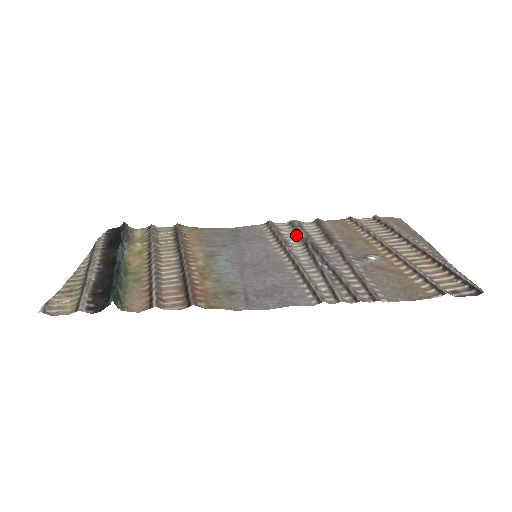
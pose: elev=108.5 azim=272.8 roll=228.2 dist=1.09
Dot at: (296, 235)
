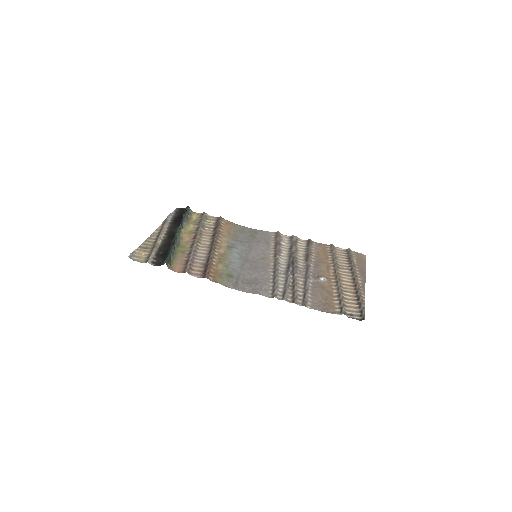
Dot at: (289, 248)
